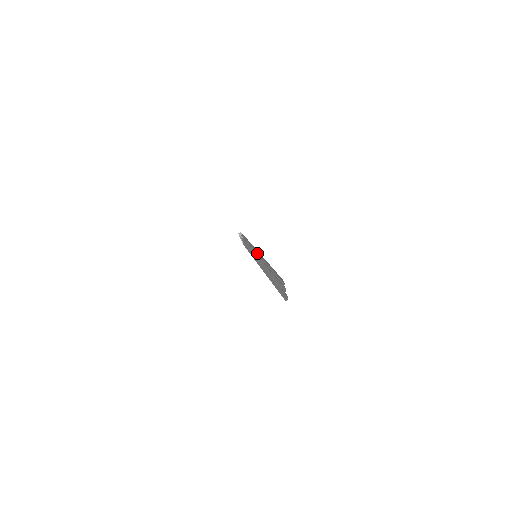
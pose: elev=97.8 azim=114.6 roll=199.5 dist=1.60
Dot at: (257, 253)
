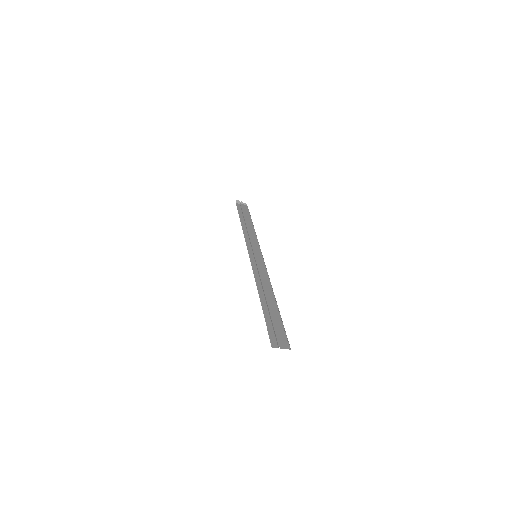
Dot at: (254, 257)
